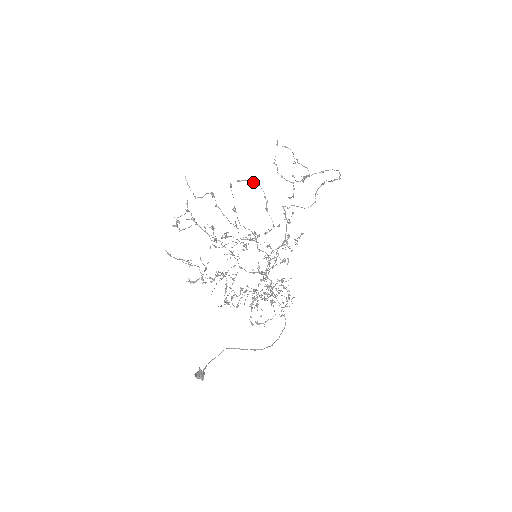
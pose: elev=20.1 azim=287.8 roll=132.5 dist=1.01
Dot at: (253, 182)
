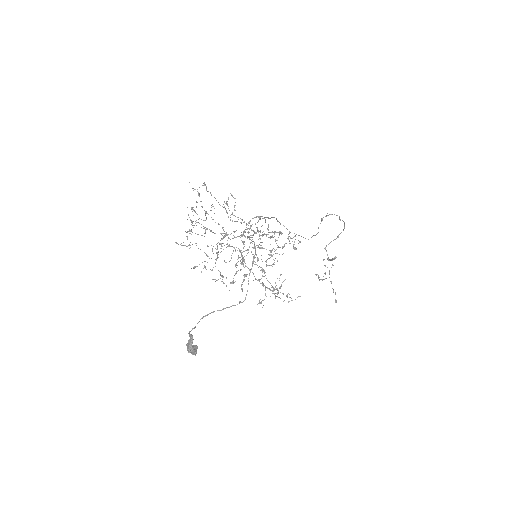
Dot at: (257, 216)
